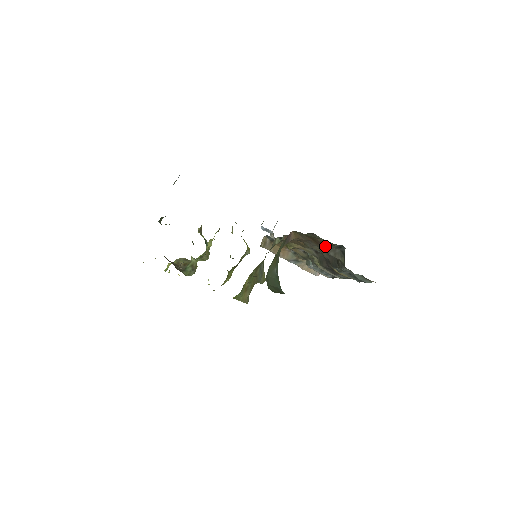
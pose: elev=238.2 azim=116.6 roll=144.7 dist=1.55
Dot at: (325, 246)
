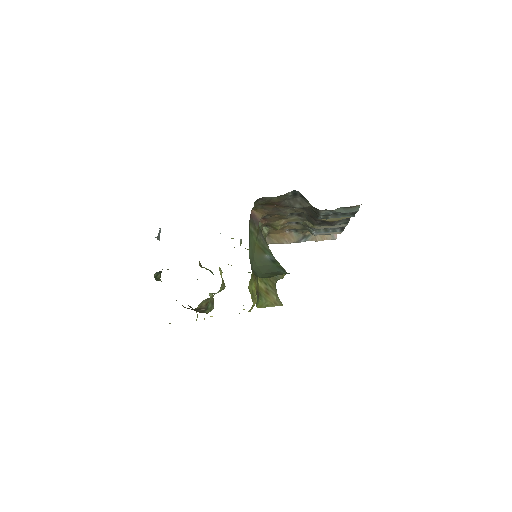
Dot at: (285, 203)
